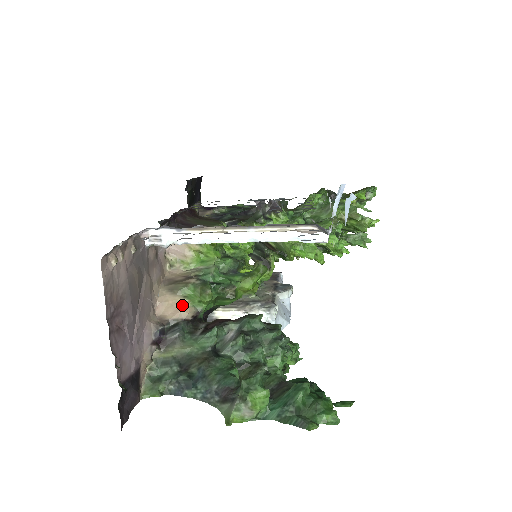
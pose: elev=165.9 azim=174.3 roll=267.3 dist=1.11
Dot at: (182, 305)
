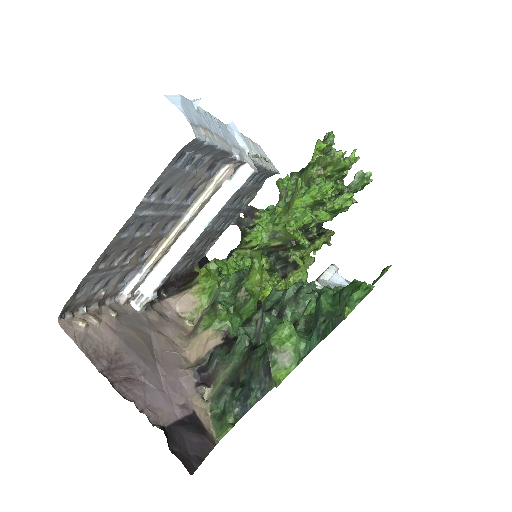
Dot at: (207, 337)
